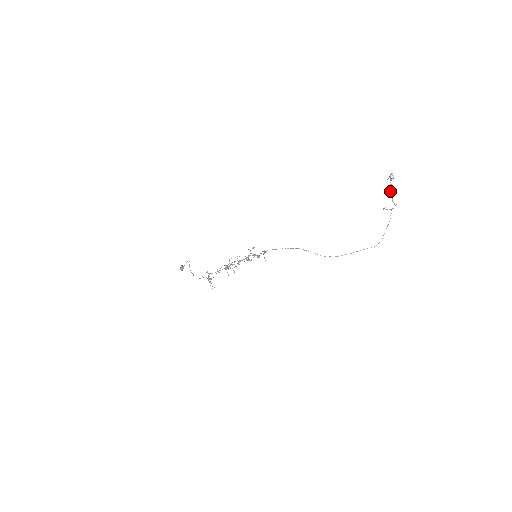
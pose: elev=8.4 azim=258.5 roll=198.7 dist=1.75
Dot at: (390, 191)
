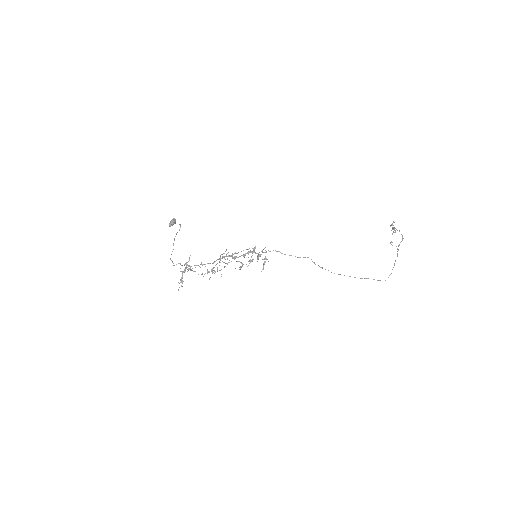
Dot at: (394, 232)
